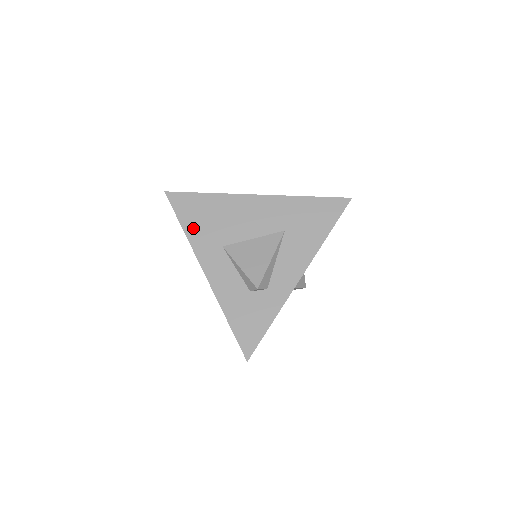
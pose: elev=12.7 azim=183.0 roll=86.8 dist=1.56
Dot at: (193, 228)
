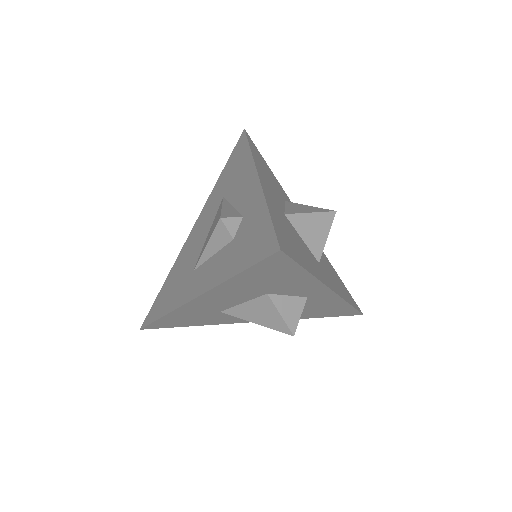
Dot at: (168, 304)
